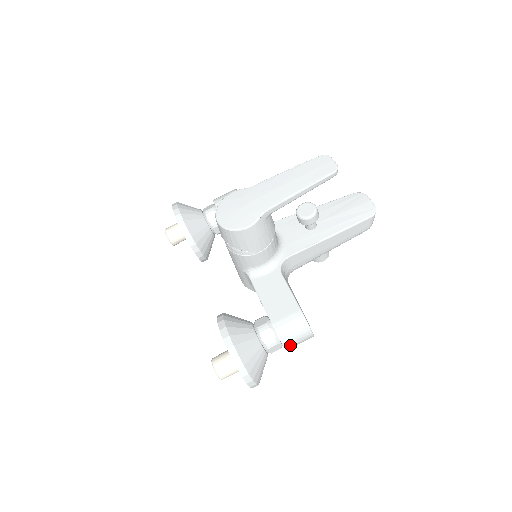
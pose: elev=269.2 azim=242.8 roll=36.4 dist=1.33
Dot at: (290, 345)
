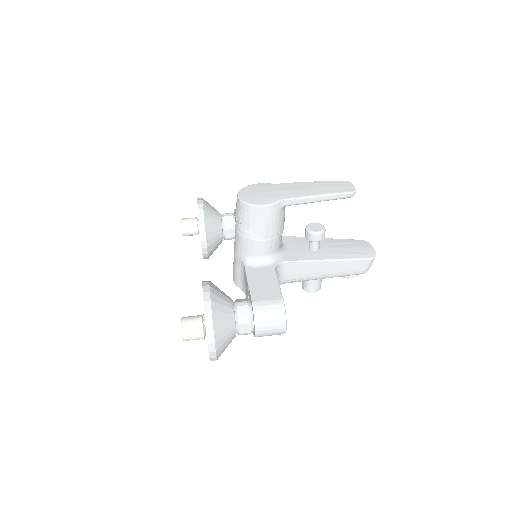
Dot at: (261, 329)
